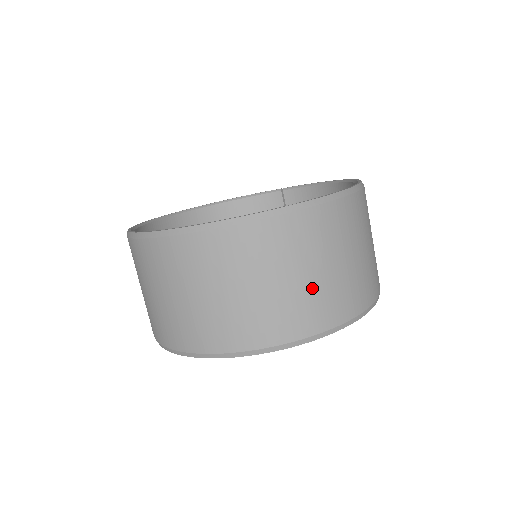
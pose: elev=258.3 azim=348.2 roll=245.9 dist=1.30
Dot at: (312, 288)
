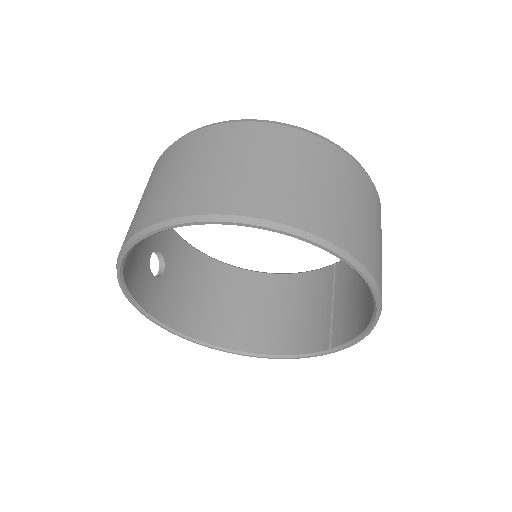
Dot at: (239, 175)
